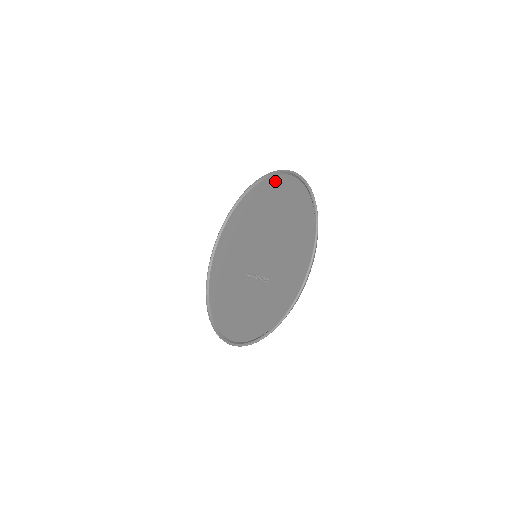
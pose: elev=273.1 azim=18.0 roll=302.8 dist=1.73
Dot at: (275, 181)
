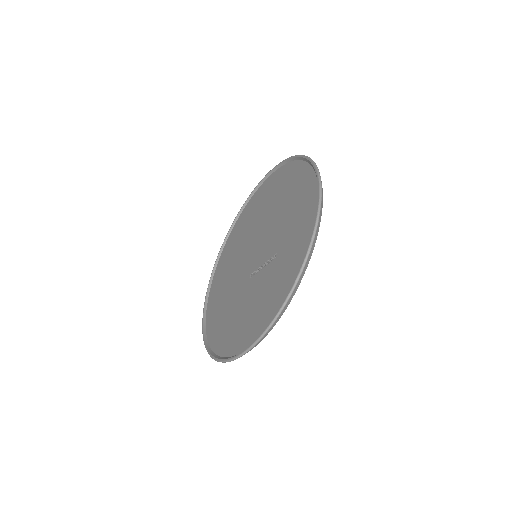
Dot at: (260, 190)
